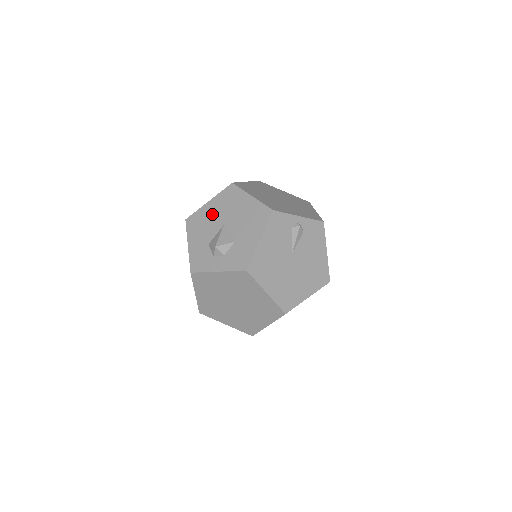
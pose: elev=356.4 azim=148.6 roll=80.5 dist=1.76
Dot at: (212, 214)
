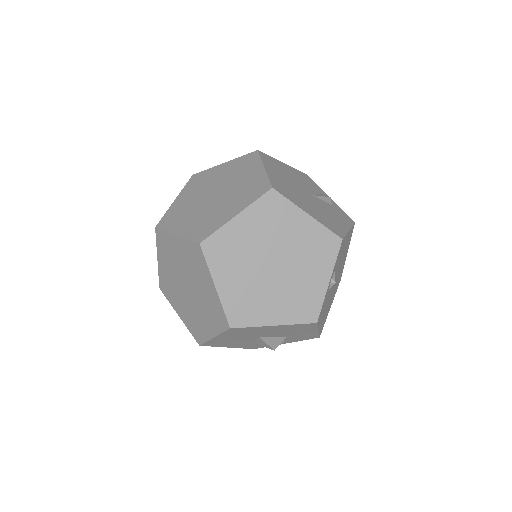
Dot at: (233, 339)
